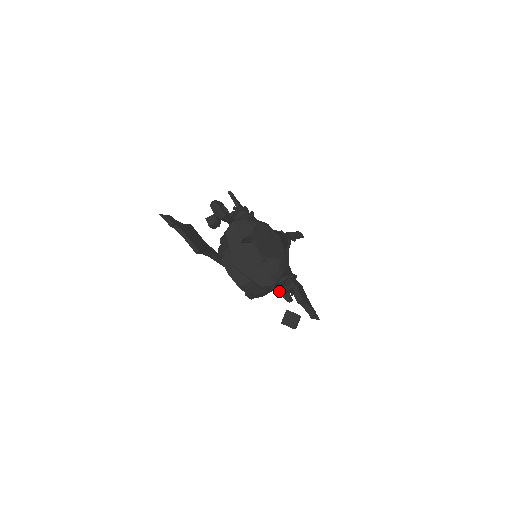
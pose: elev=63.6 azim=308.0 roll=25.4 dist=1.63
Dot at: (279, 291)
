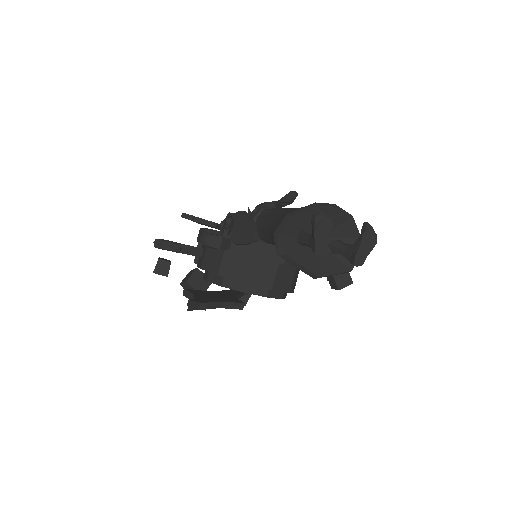
Dot at: occluded
